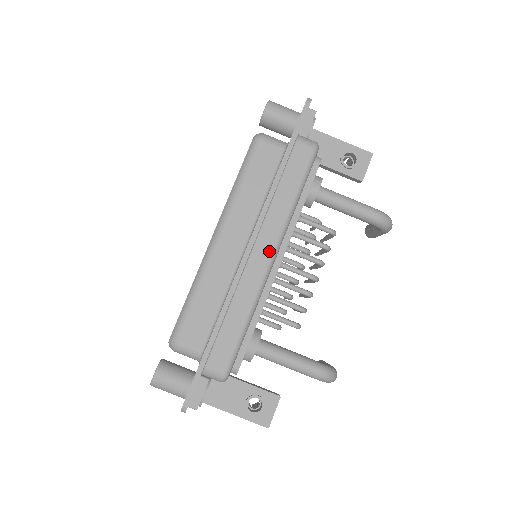
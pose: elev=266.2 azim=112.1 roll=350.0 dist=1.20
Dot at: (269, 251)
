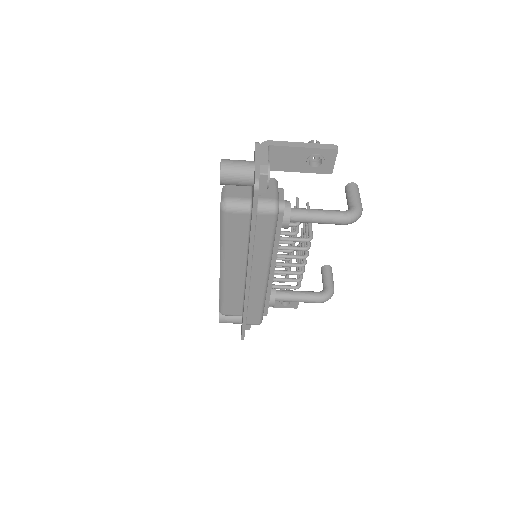
Dot at: (263, 276)
